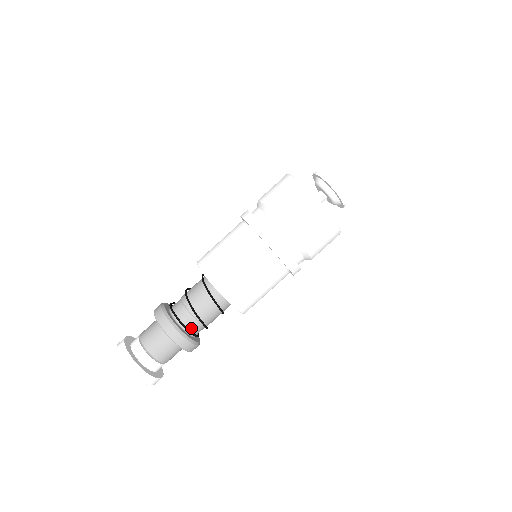
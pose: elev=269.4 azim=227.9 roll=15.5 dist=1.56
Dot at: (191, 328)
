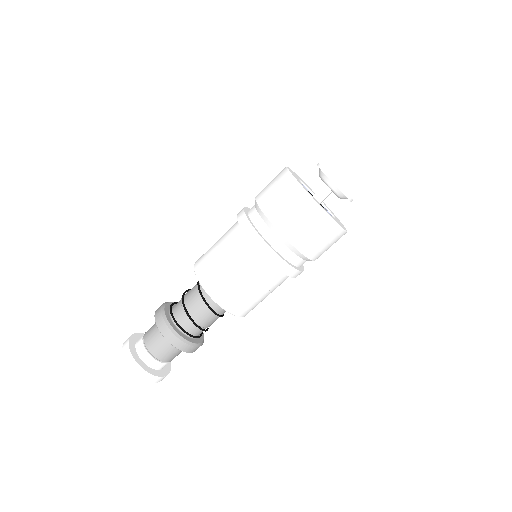
Dot at: (180, 321)
